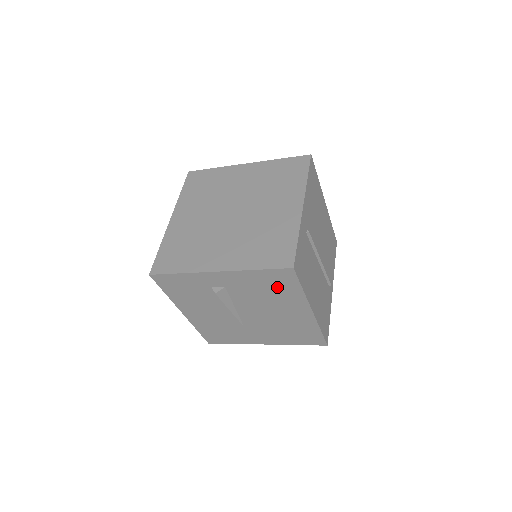
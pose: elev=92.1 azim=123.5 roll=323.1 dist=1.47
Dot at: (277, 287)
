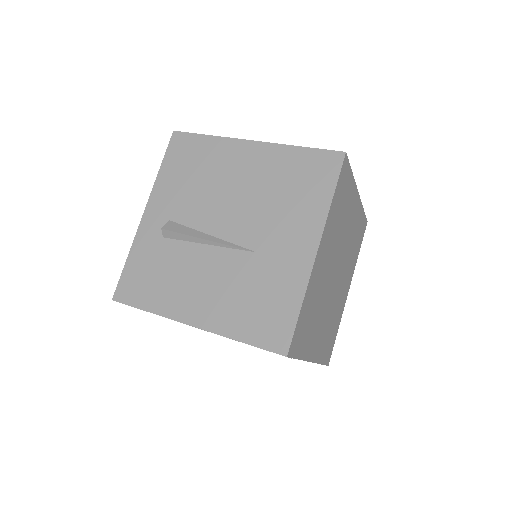
Dot at: (194, 161)
